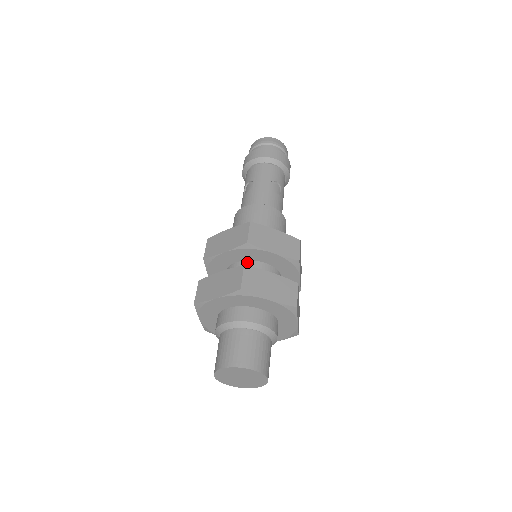
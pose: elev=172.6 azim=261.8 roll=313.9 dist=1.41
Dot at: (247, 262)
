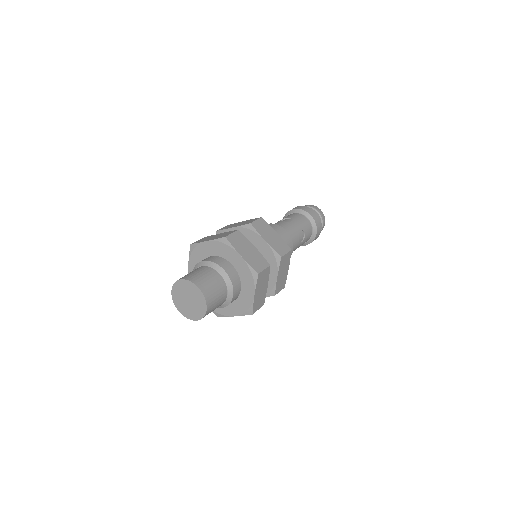
Dot at: occluded
